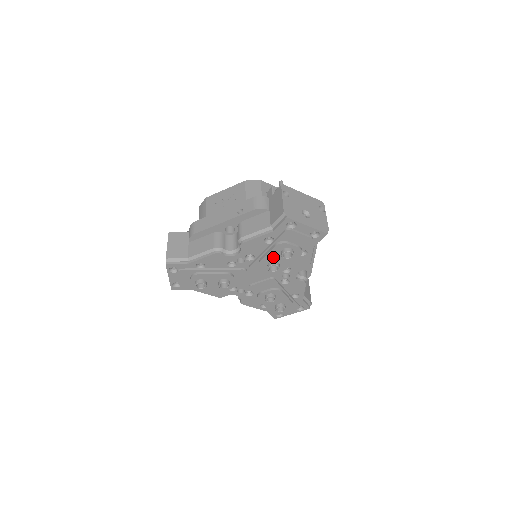
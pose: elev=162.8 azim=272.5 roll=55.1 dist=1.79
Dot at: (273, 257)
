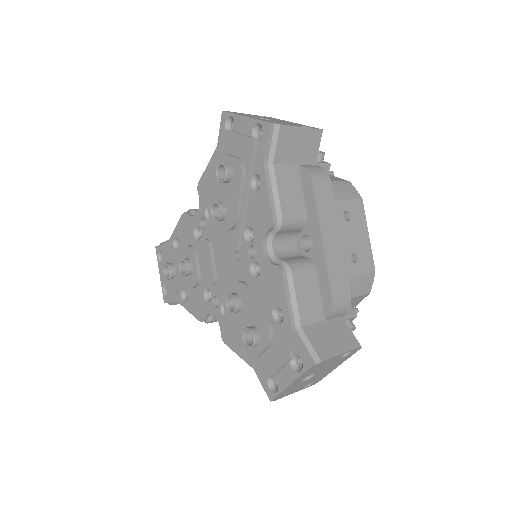
Dot at: (218, 192)
